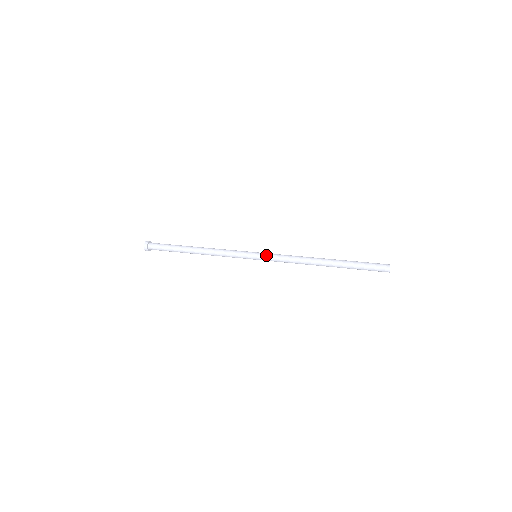
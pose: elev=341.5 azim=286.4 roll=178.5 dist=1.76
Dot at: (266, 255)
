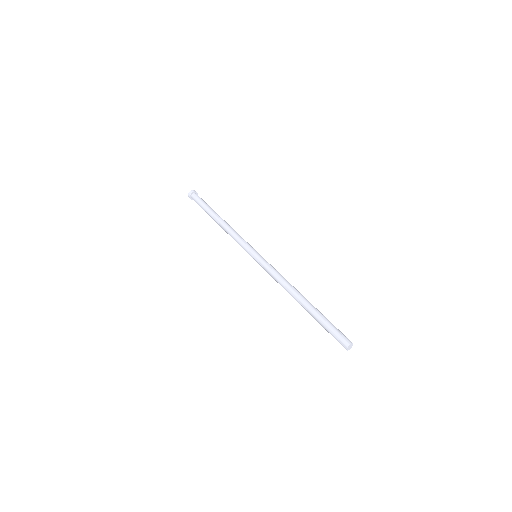
Dot at: (259, 264)
